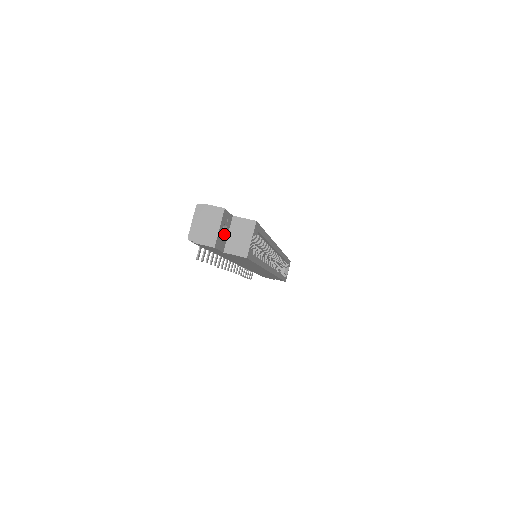
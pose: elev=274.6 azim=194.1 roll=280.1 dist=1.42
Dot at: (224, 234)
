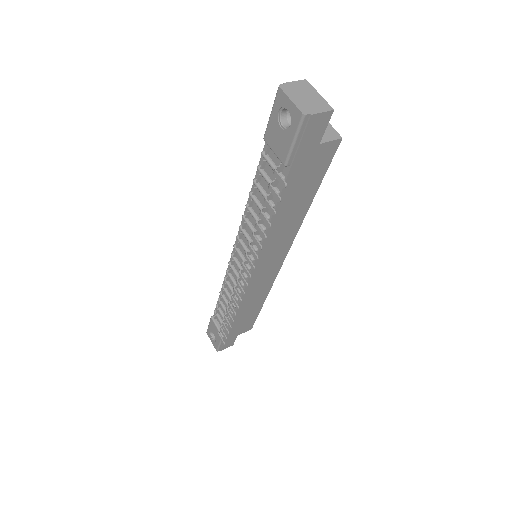
Dot at: occluded
